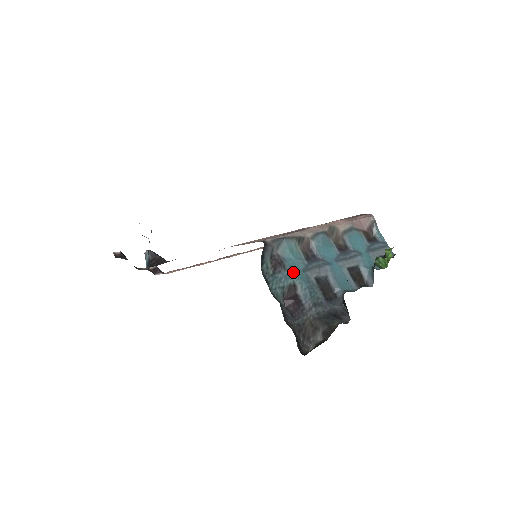
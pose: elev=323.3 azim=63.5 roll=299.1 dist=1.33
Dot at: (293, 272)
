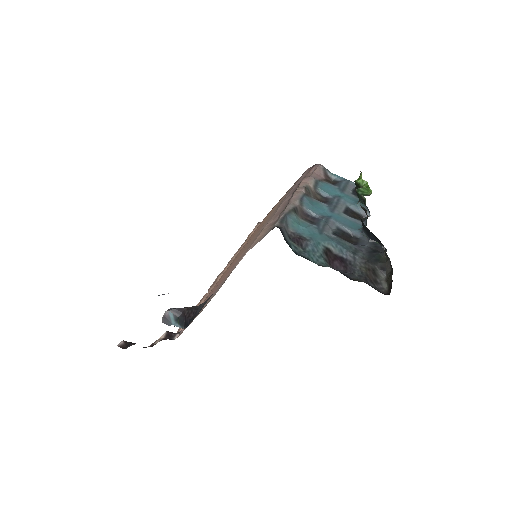
Dot at: (315, 239)
